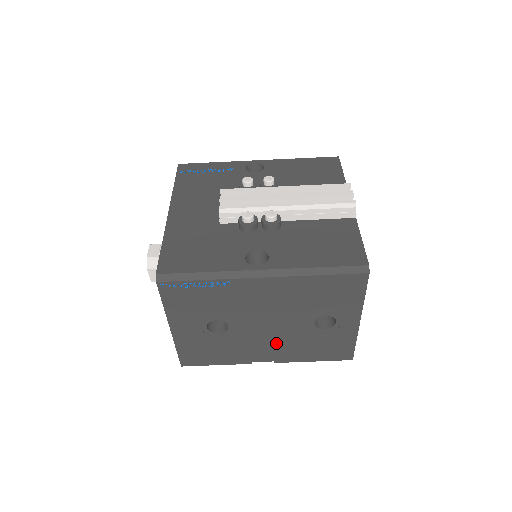
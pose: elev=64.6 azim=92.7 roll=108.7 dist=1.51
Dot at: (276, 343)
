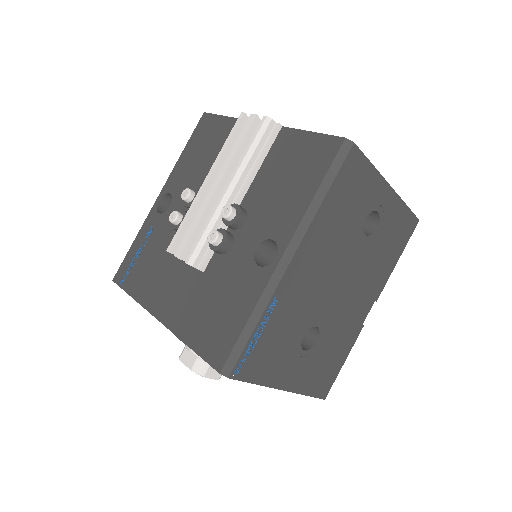
Dot at: (360, 287)
